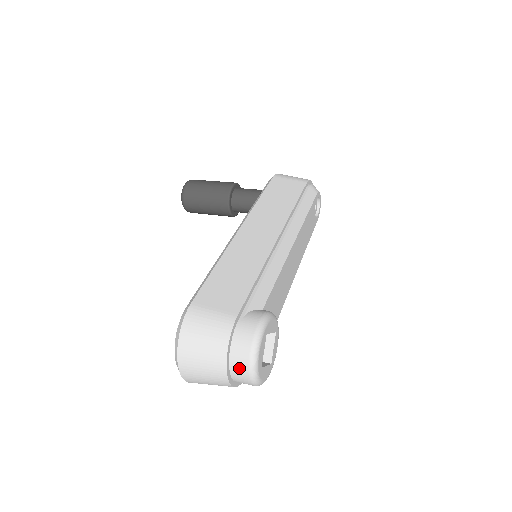
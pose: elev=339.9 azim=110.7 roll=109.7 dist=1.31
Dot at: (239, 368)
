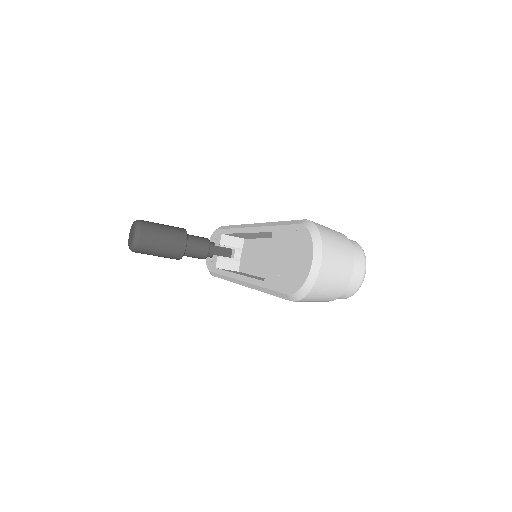
Dot at: (358, 261)
